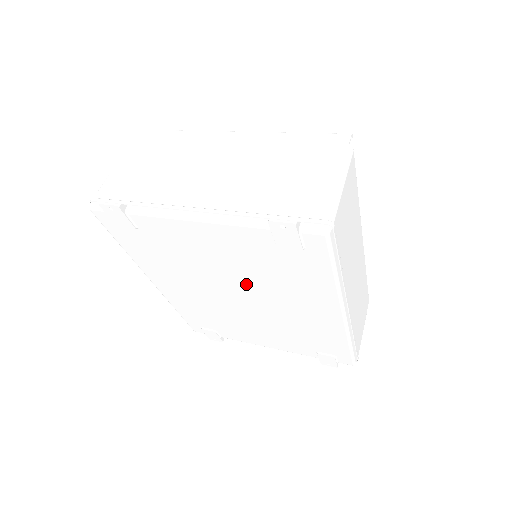
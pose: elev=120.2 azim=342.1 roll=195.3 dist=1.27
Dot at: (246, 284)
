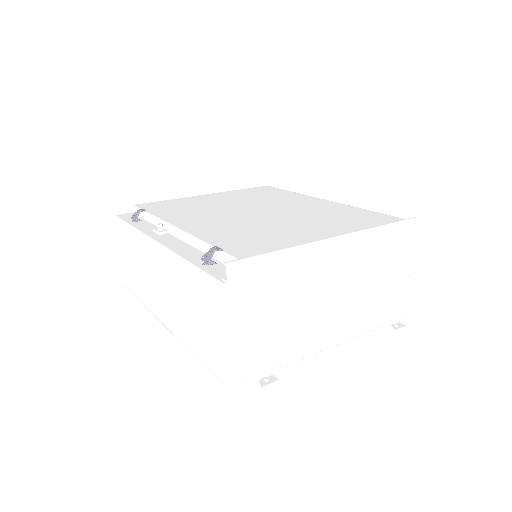
Dot at: occluded
